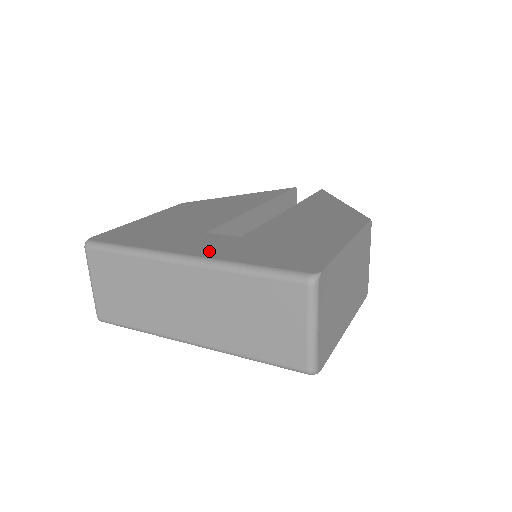
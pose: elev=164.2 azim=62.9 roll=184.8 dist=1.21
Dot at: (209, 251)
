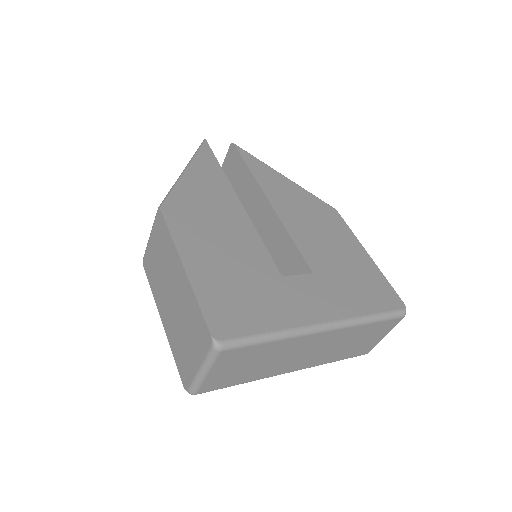
Dot at: (330, 309)
